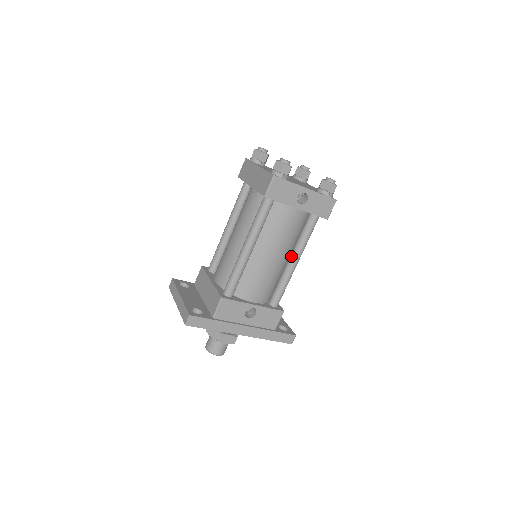
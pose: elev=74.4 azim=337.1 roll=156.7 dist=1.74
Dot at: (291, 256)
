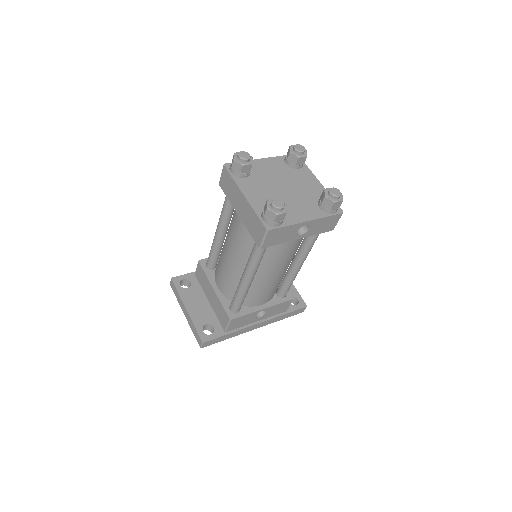
Dot at: (295, 261)
